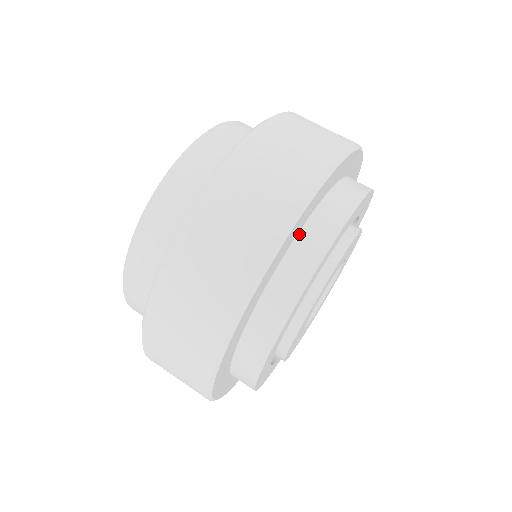
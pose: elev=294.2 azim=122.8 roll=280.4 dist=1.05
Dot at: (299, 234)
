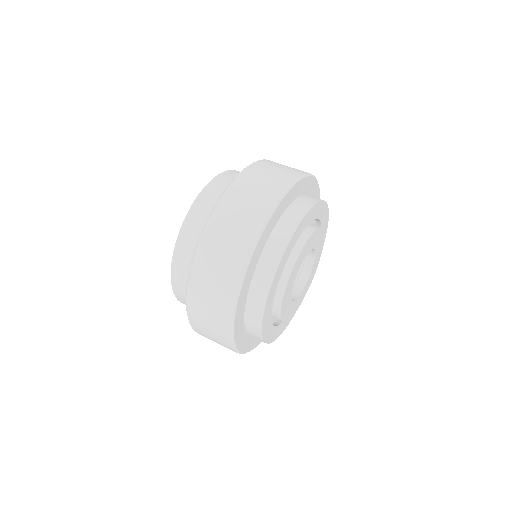
Dot at: (295, 201)
